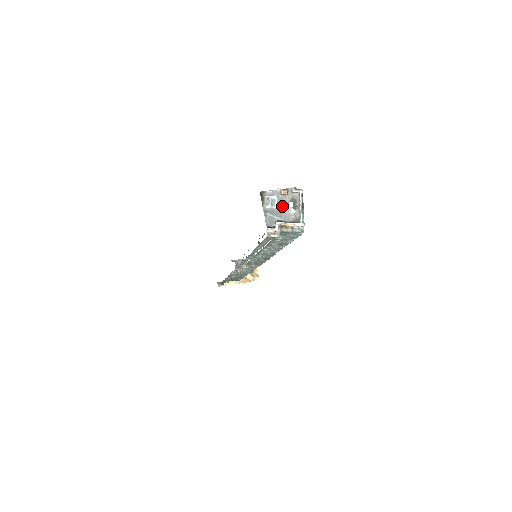
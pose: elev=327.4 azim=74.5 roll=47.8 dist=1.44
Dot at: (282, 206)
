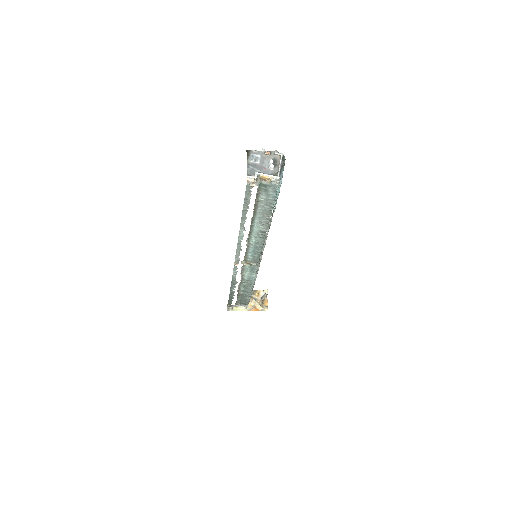
Dot at: (264, 163)
